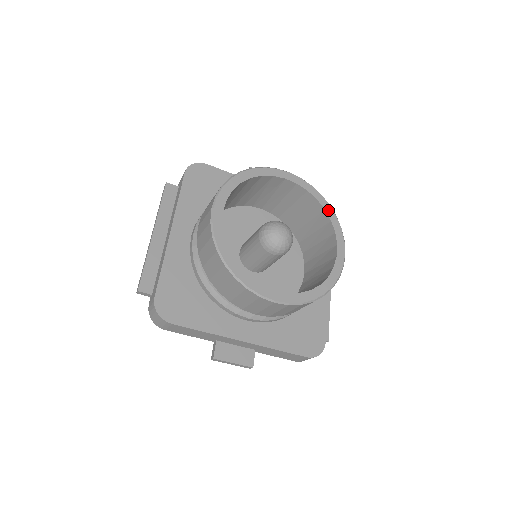
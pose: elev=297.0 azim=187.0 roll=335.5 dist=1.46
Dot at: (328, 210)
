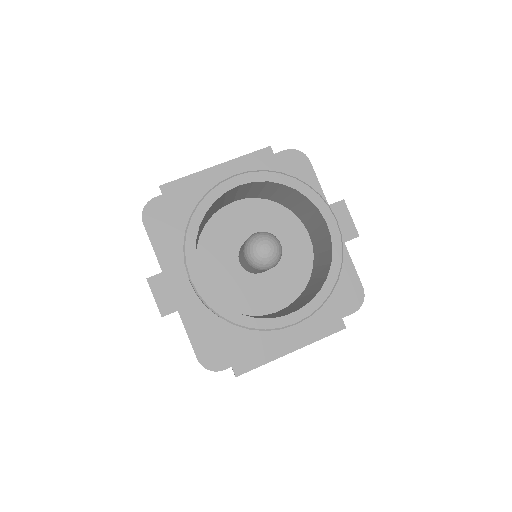
Dot at: (330, 281)
